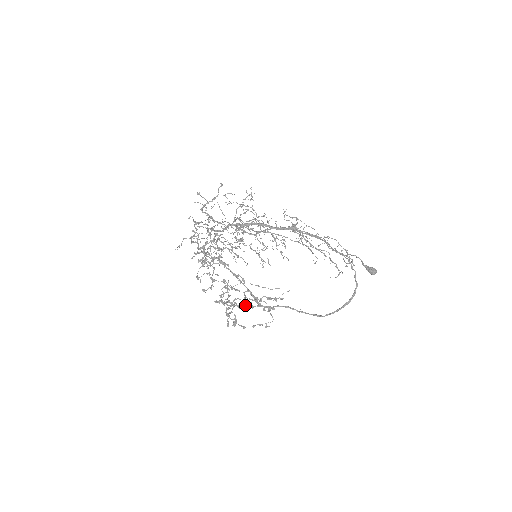
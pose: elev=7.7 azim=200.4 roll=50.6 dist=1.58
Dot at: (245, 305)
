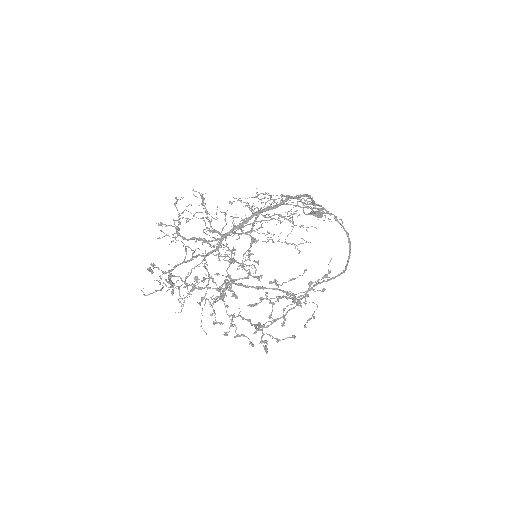
Dot at: occluded
